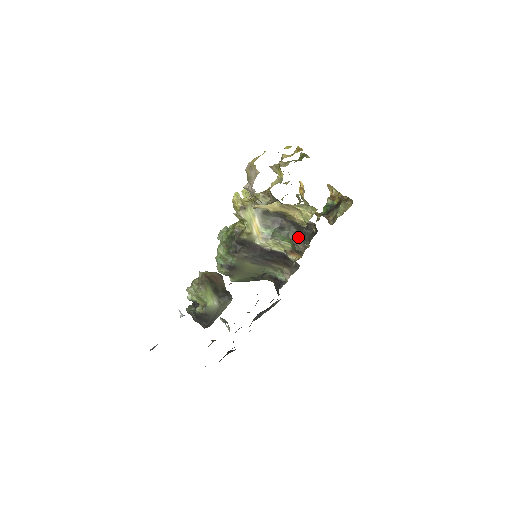
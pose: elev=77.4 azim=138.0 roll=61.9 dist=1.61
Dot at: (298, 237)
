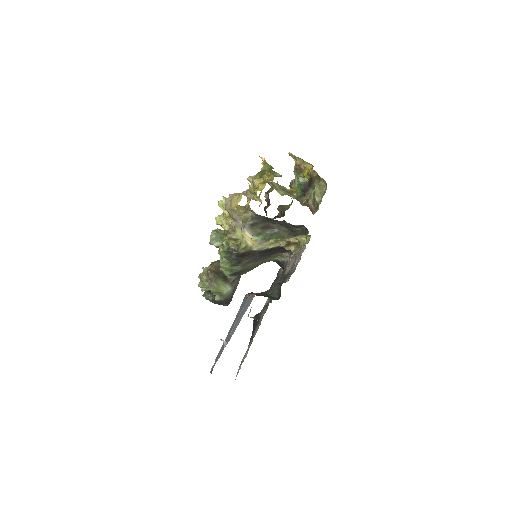
Dot at: (289, 234)
